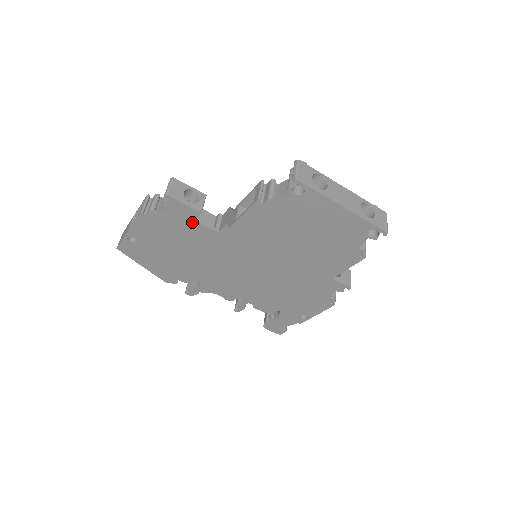
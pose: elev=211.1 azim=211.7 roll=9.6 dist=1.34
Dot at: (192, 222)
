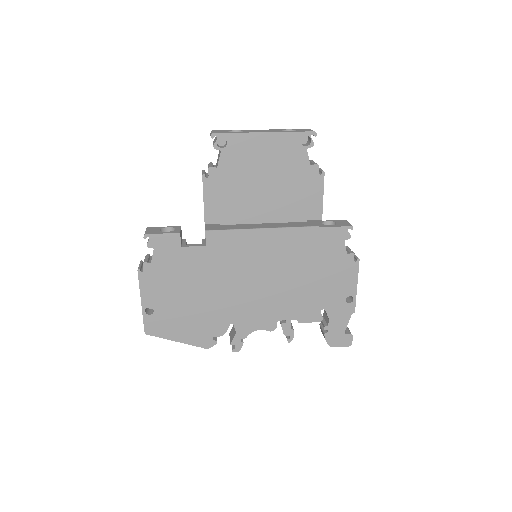
Dot at: (180, 250)
